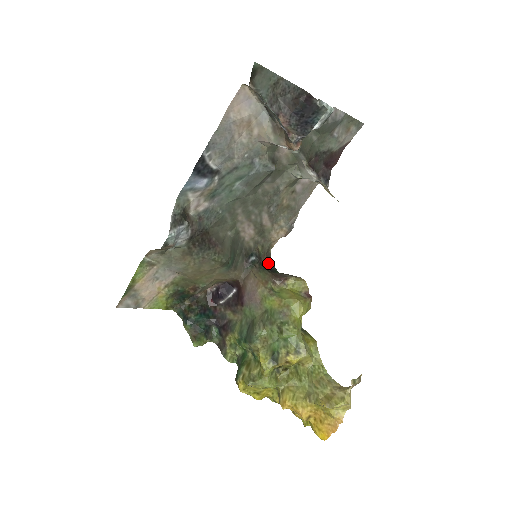
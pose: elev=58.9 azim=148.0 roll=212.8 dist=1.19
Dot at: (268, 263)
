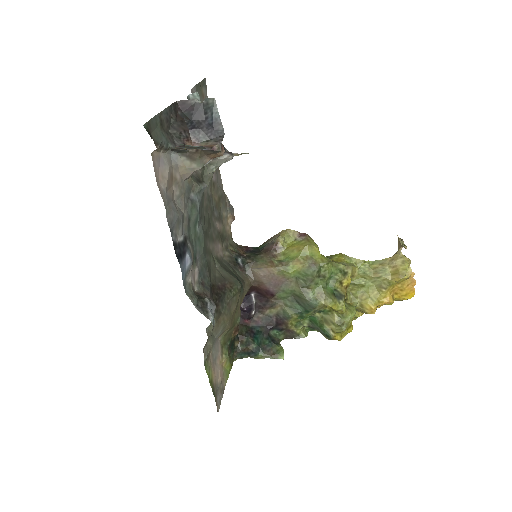
Dot at: (245, 250)
